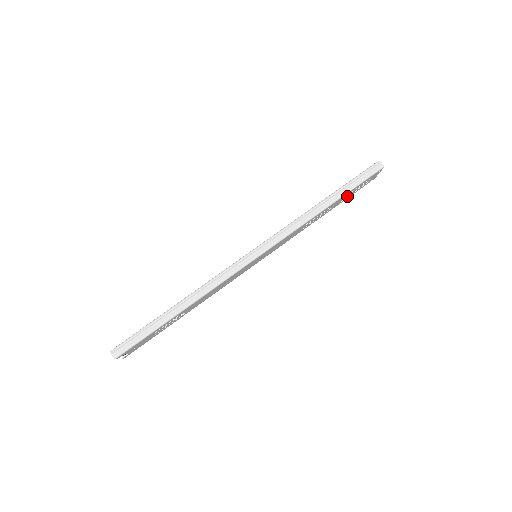
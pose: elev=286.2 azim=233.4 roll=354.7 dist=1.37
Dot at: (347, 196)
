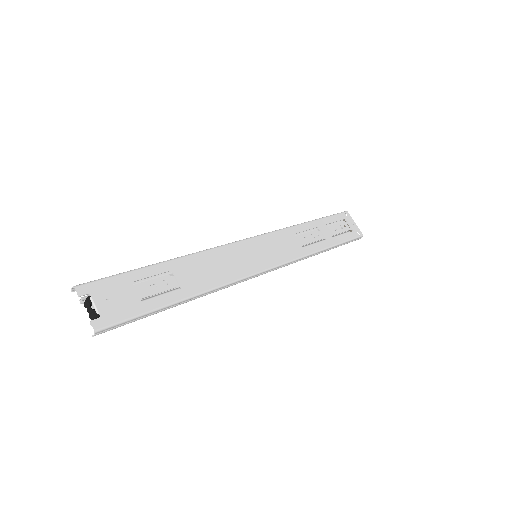
Dot at: (335, 232)
